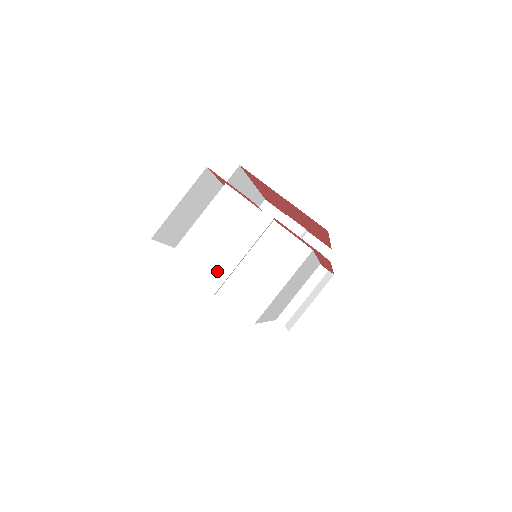
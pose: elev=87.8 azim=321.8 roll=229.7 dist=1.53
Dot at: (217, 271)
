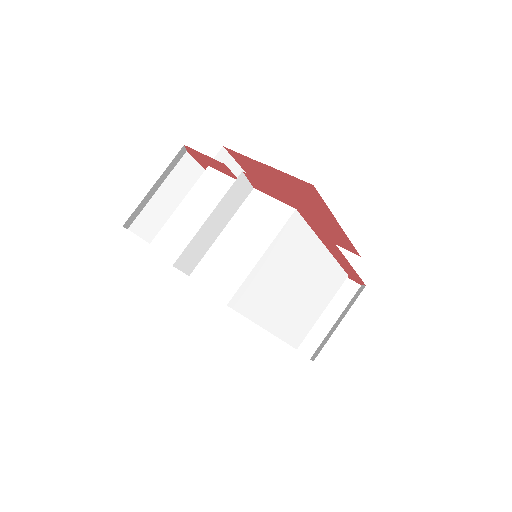
Dot at: occluded
